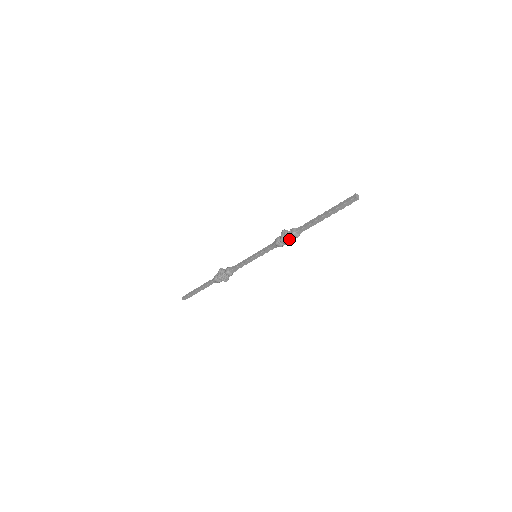
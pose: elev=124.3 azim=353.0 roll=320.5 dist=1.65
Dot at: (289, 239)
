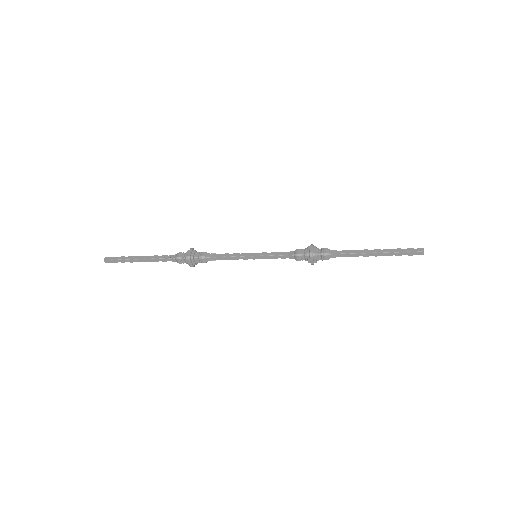
Dot at: (316, 257)
